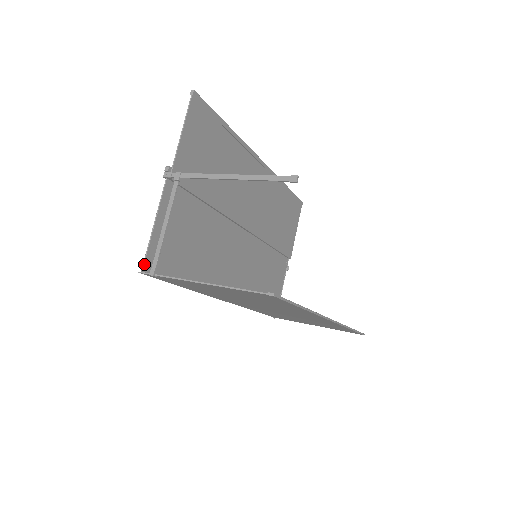
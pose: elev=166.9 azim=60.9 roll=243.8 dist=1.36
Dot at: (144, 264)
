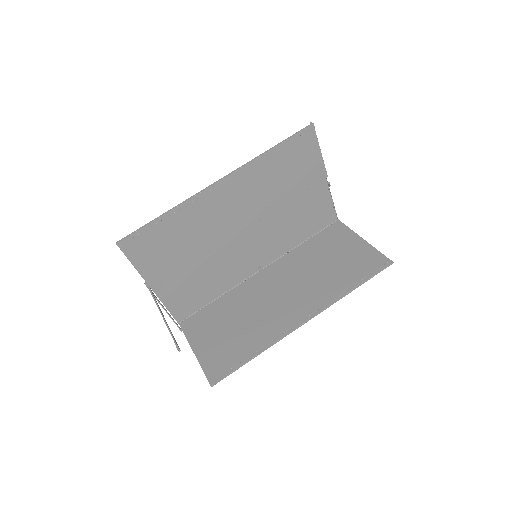
Dot at: (177, 321)
